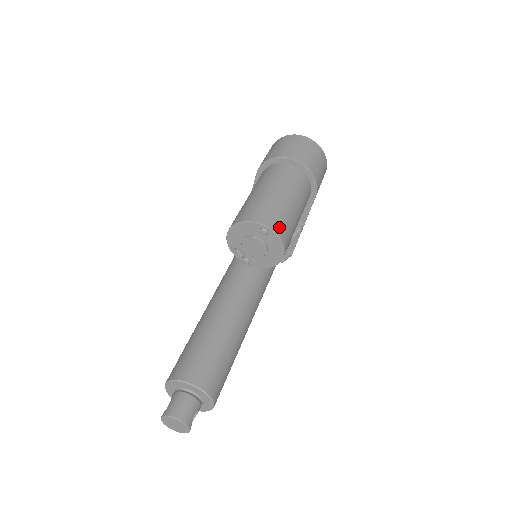
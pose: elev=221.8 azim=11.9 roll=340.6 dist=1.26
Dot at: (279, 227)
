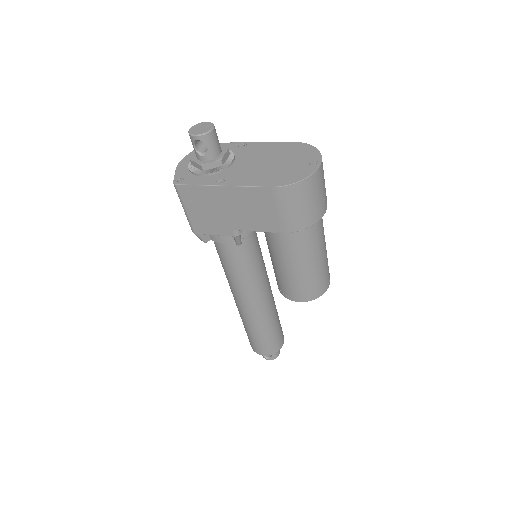
Dot at: occluded
